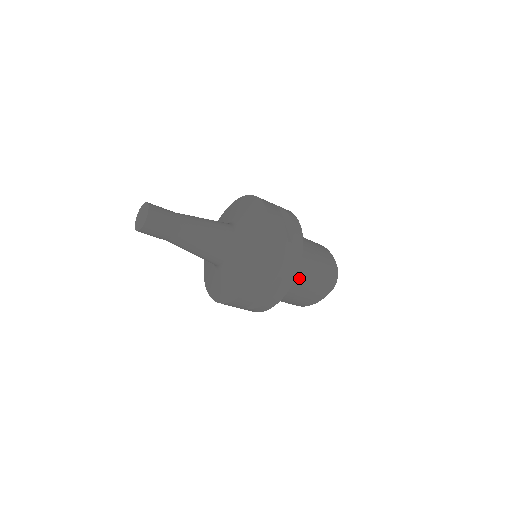
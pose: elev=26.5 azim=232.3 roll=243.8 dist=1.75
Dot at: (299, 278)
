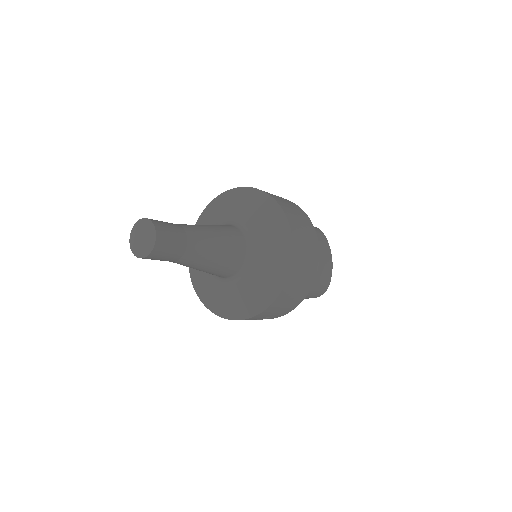
Dot at: occluded
